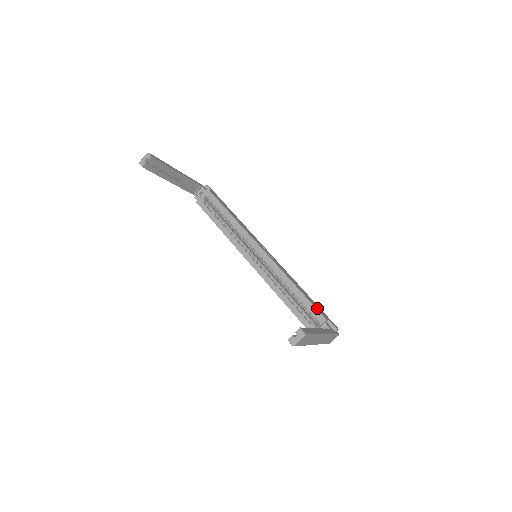
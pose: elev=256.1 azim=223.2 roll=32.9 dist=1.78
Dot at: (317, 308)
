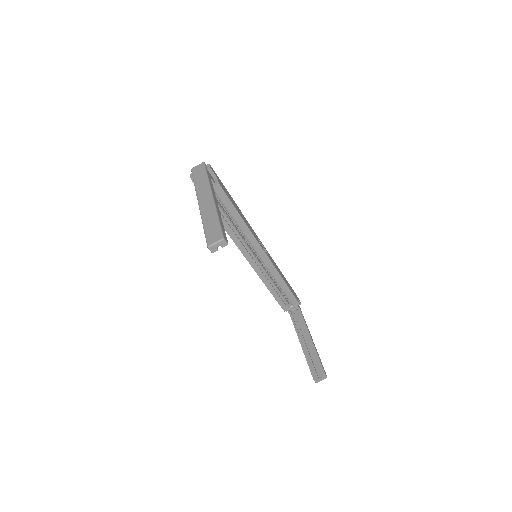
Dot at: (294, 294)
